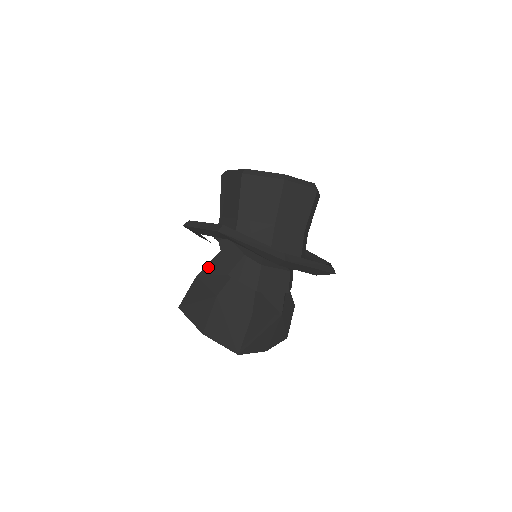
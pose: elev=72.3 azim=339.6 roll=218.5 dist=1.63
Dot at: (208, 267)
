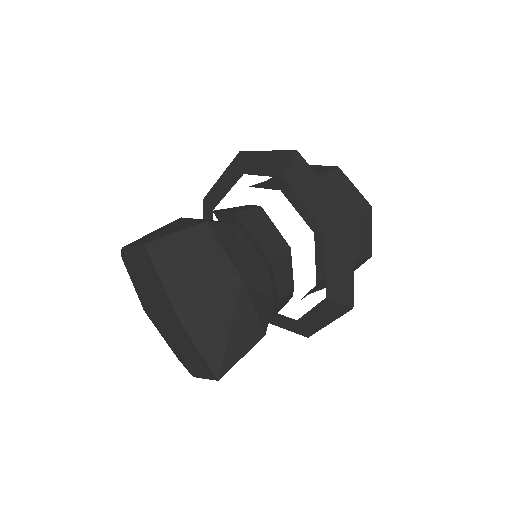
Dot at: occluded
